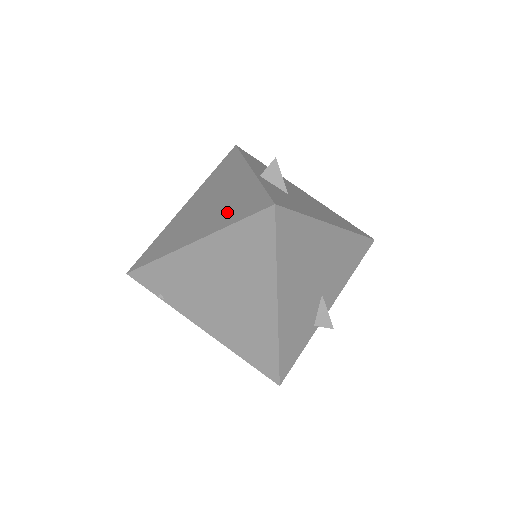
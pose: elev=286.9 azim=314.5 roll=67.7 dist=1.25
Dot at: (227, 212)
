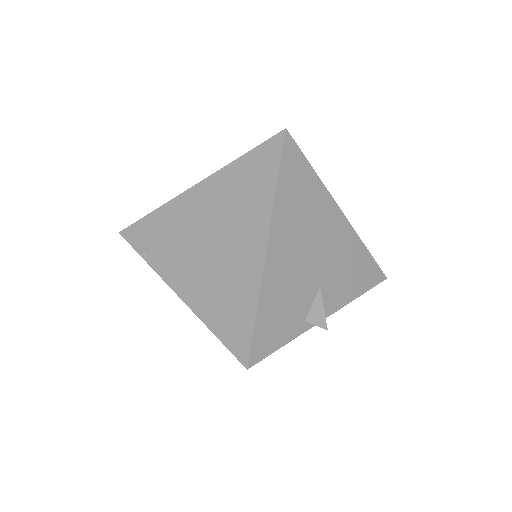
Dot at: occluded
